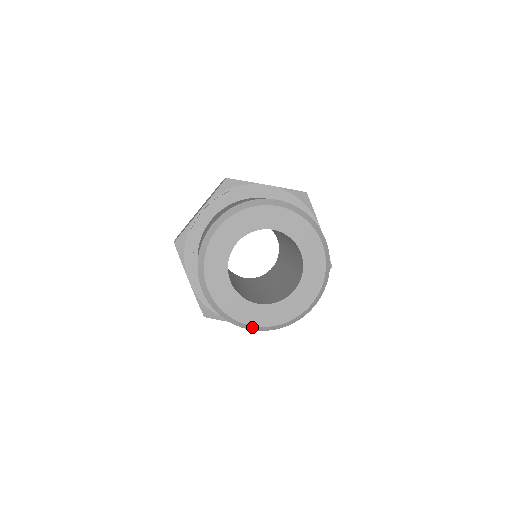
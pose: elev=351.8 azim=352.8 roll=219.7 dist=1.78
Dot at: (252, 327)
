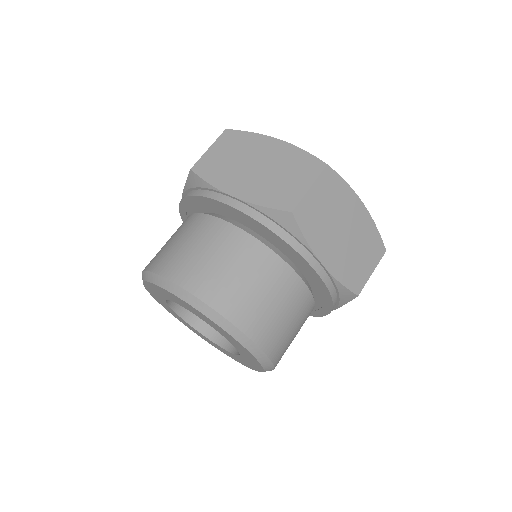
Dot at: occluded
